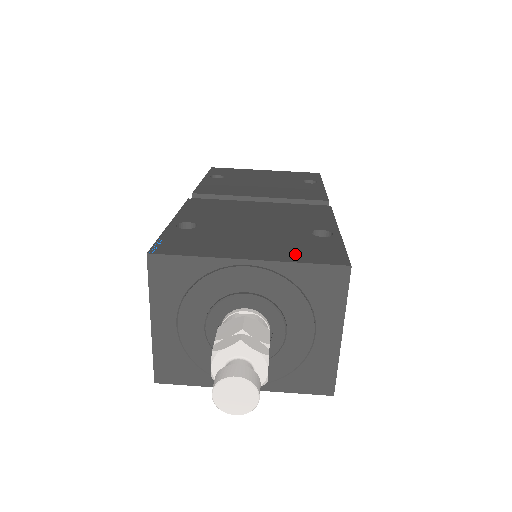
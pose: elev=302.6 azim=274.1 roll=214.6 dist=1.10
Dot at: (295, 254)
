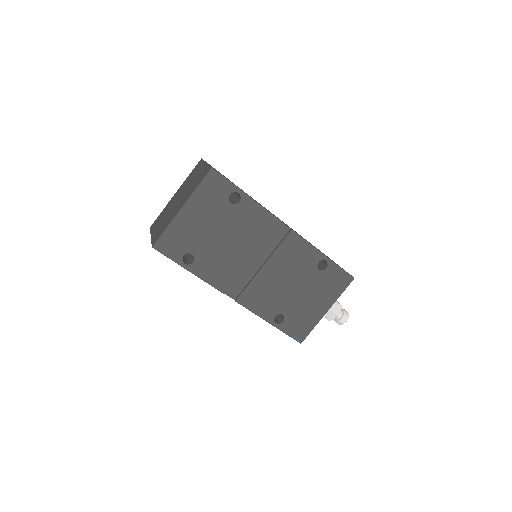
Dot at: (334, 292)
